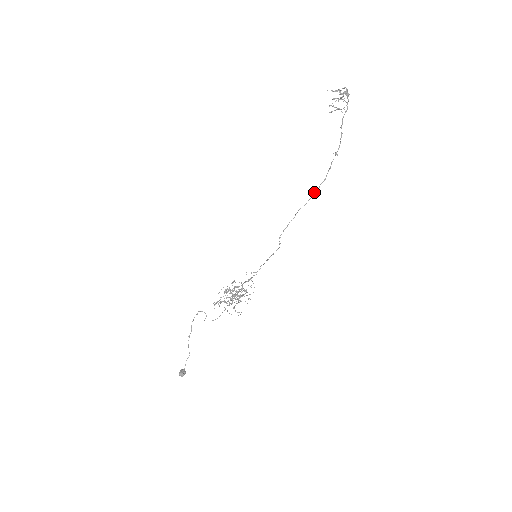
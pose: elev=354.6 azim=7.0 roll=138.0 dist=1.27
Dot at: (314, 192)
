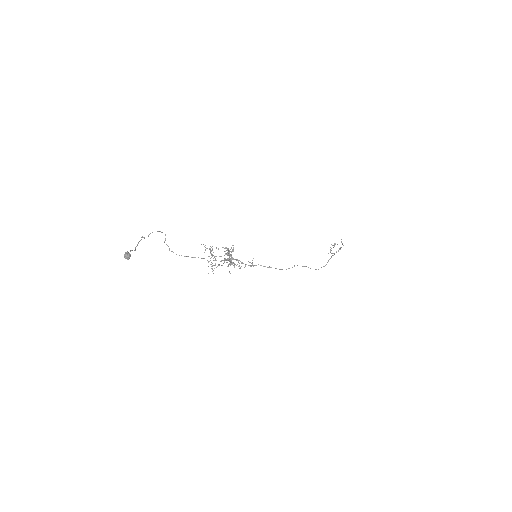
Dot at: occluded
